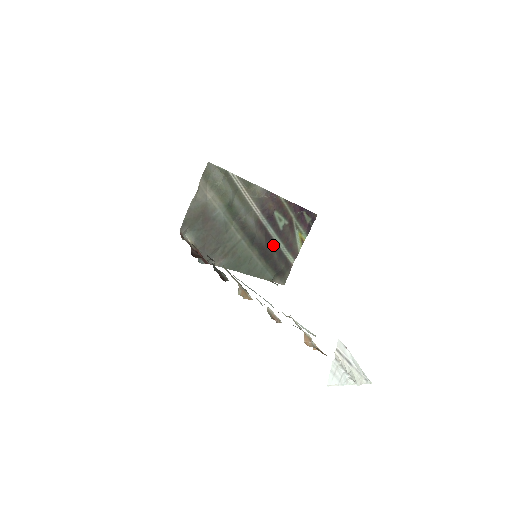
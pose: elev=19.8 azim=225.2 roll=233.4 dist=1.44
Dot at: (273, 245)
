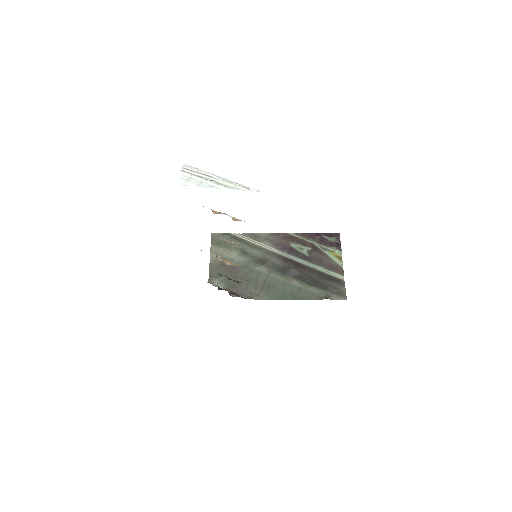
Dot at: (308, 270)
